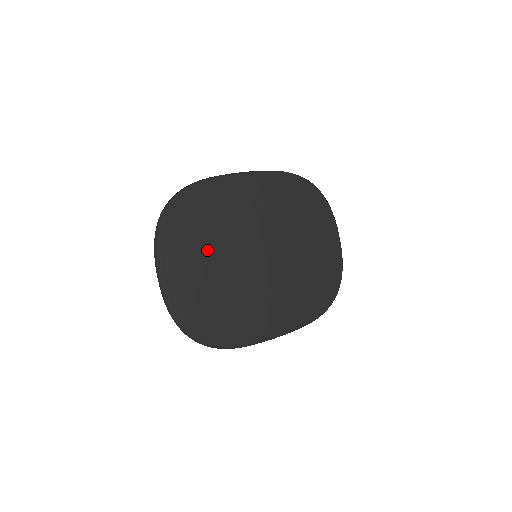
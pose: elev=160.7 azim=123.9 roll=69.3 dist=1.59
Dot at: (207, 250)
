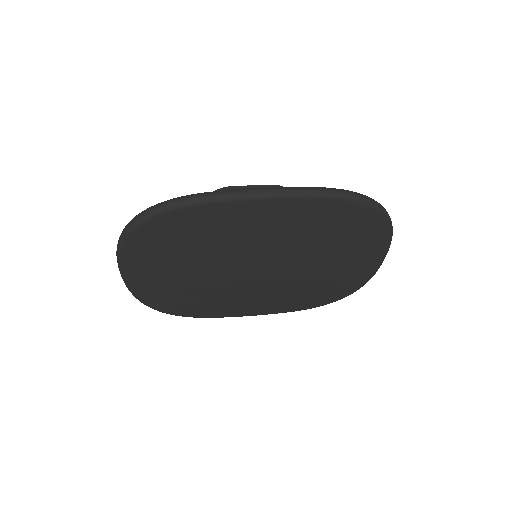
Dot at: (181, 265)
